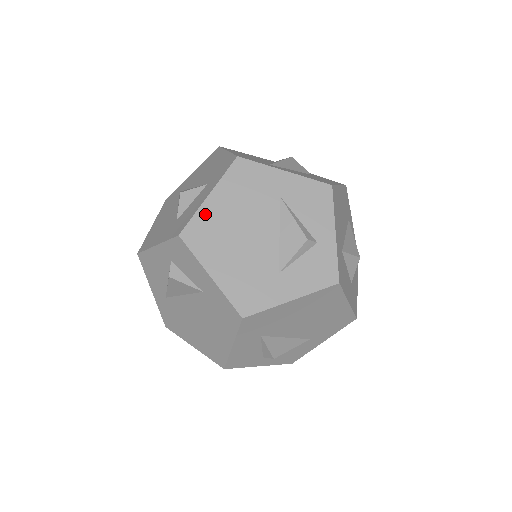
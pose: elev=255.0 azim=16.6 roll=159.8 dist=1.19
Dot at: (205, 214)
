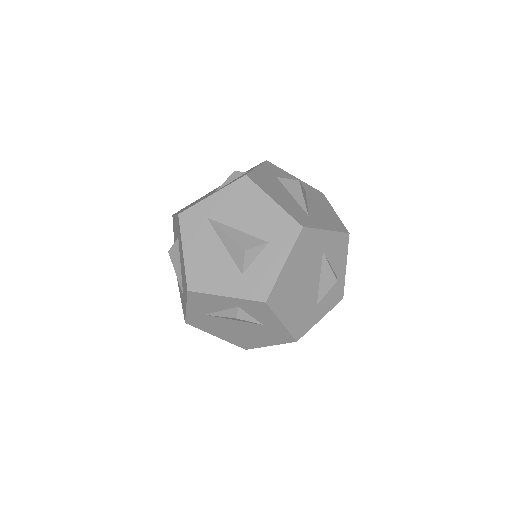
Dot at: (282, 280)
